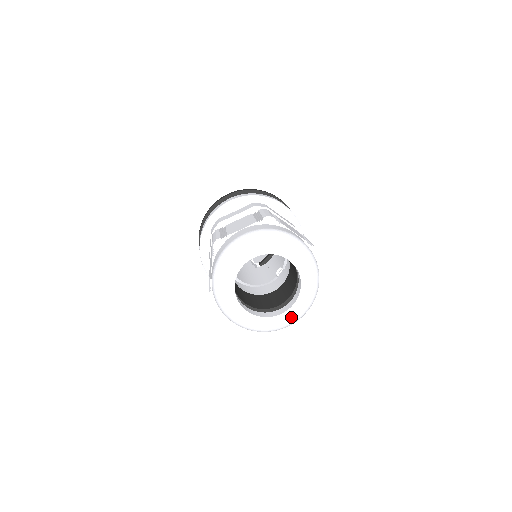
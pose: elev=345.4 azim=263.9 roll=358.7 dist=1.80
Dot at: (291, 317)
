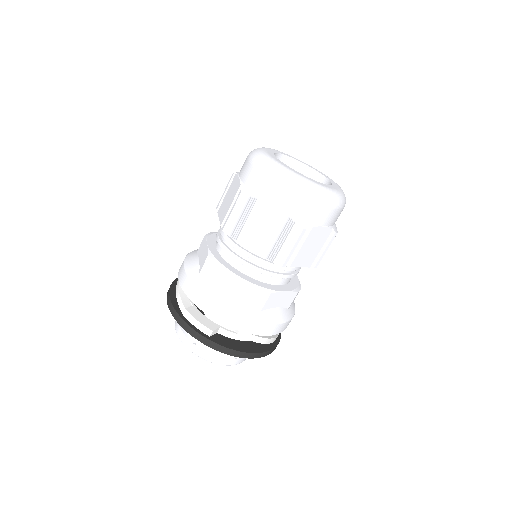
Dot at: (336, 190)
